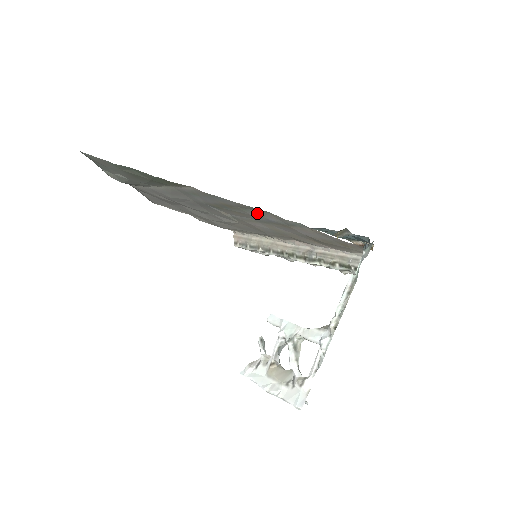
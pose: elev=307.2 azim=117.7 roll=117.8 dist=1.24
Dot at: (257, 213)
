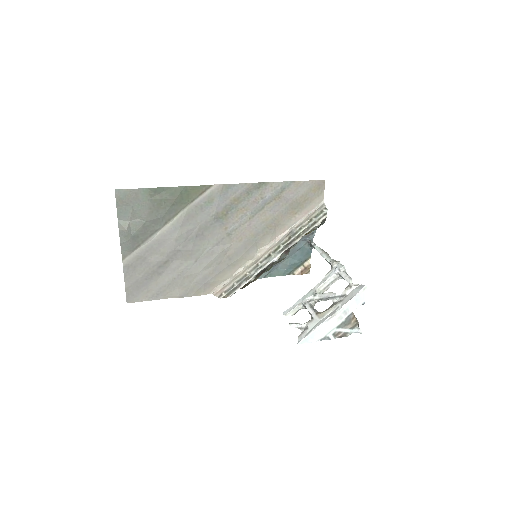
Dot at: (259, 193)
